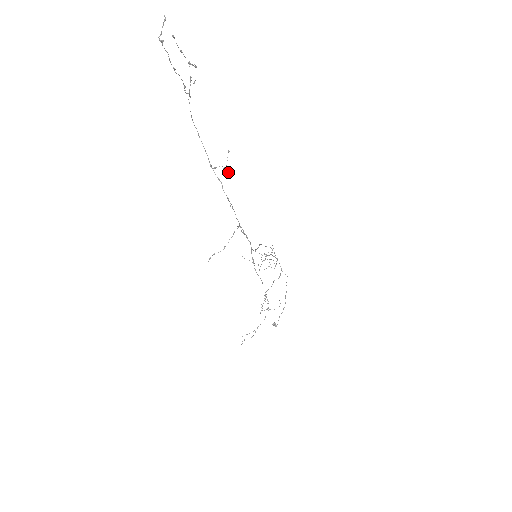
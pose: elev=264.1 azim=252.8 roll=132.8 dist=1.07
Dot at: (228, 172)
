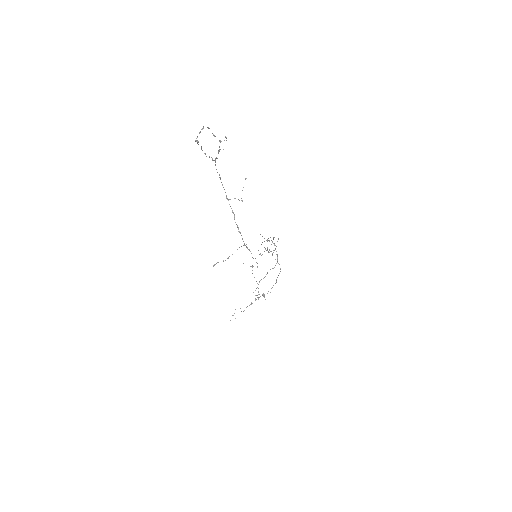
Dot at: (242, 200)
